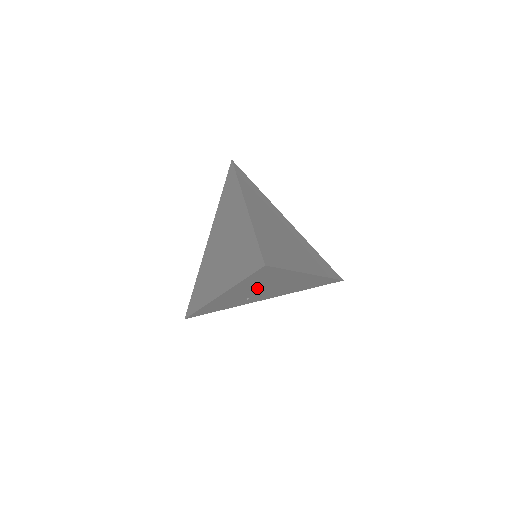
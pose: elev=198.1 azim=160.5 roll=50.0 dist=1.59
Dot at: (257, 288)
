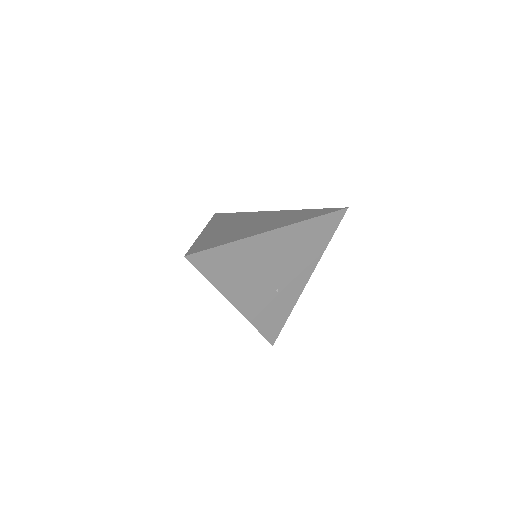
Dot at: (253, 276)
